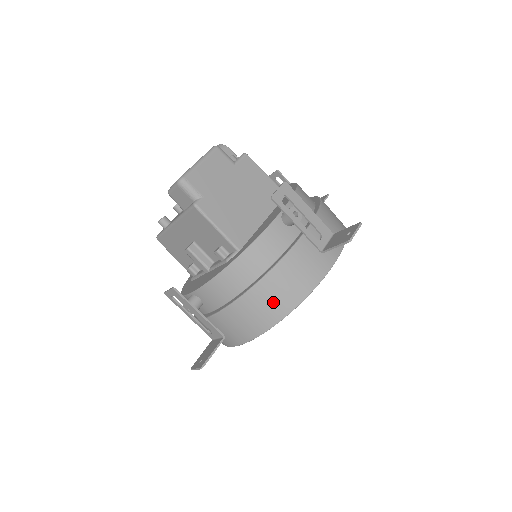
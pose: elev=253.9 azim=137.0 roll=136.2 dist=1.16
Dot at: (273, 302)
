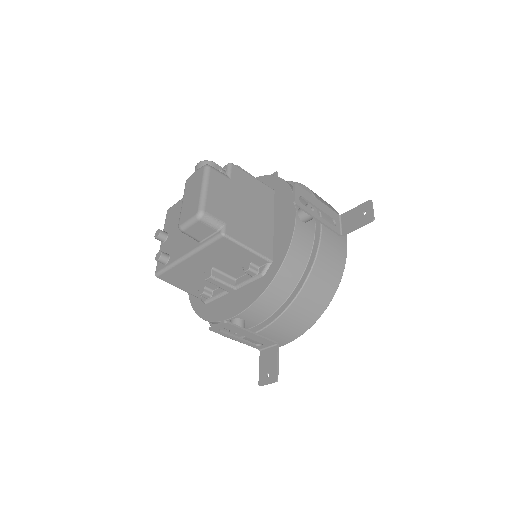
Dot at: (318, 296)
